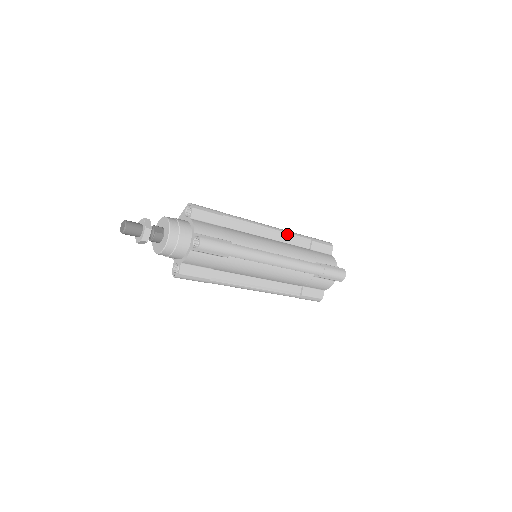
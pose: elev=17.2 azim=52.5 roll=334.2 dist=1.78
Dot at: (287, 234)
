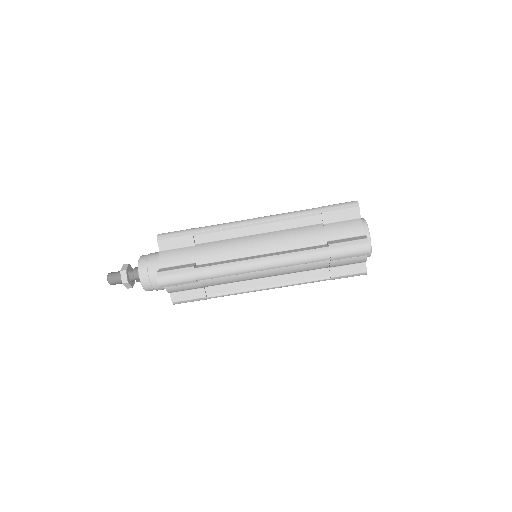
Dot at: occluded
